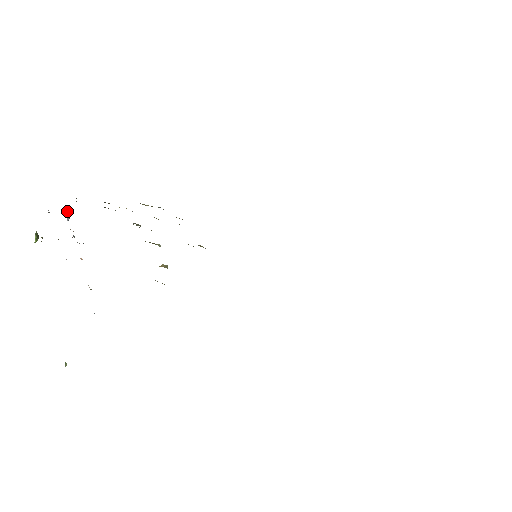
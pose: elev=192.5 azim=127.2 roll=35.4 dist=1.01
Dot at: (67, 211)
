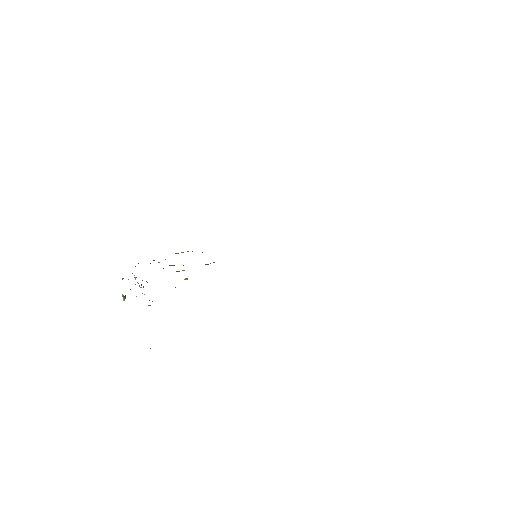
Dot at: (134, 275)
